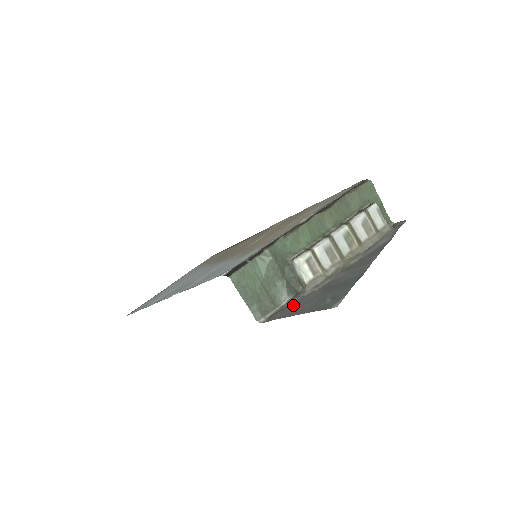
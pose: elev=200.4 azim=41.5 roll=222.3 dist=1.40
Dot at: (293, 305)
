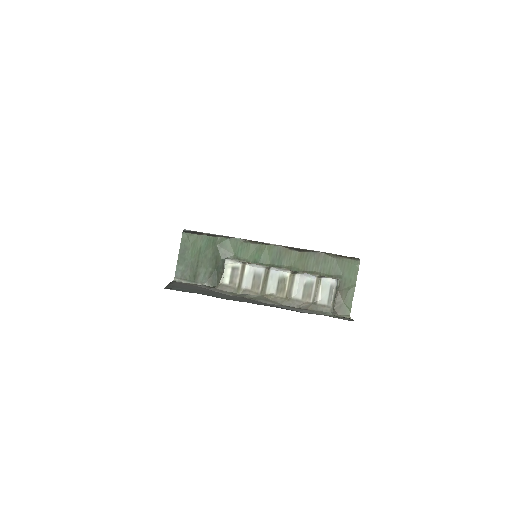
Dot at: (192, 285)
